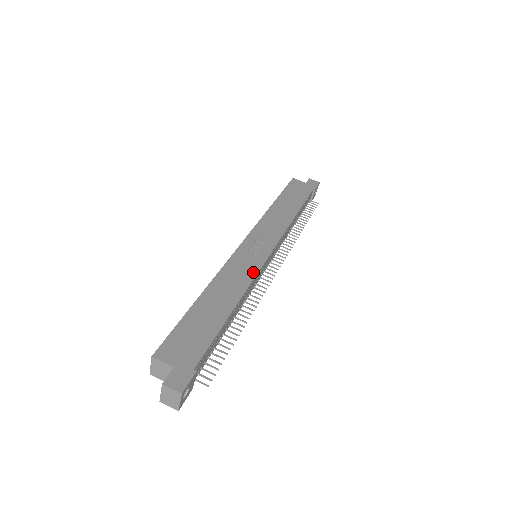
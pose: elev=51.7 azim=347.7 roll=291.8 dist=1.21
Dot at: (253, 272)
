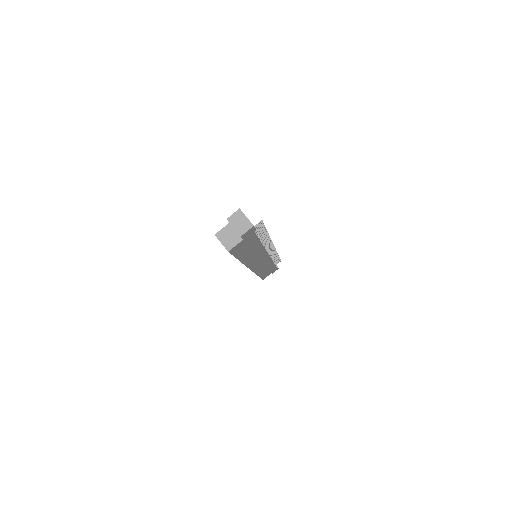
Dot at: occluded
